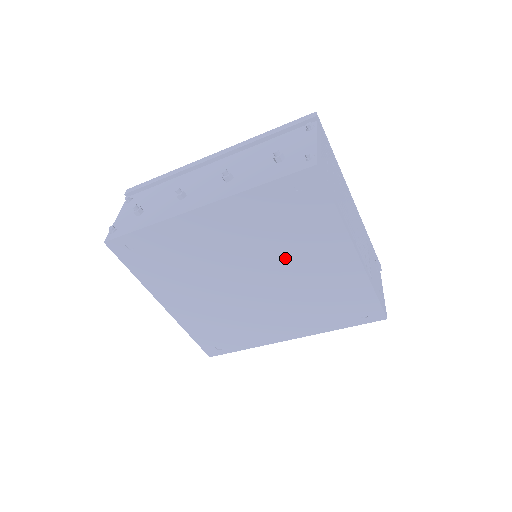
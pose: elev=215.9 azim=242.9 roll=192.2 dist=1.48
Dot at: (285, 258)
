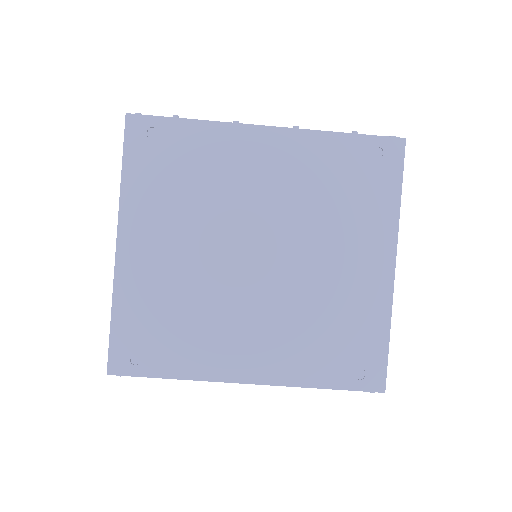
Dot at: (317, 237)
